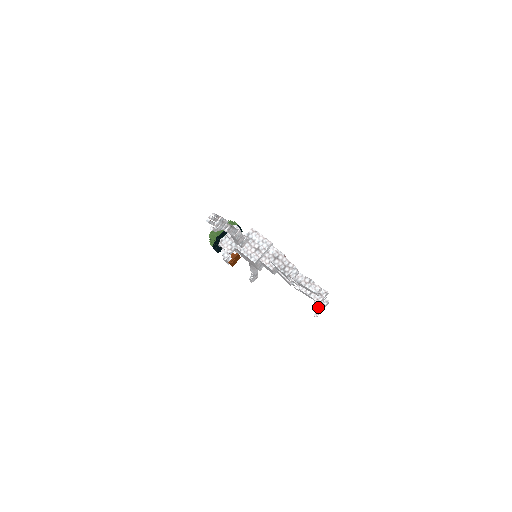
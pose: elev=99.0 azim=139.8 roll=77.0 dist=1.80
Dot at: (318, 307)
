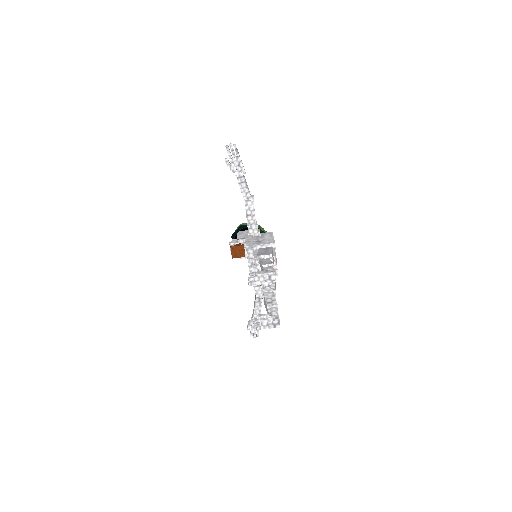
Dot at: (256, 287)
